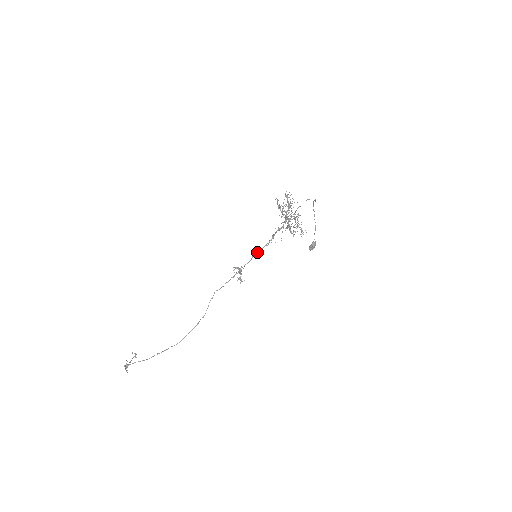
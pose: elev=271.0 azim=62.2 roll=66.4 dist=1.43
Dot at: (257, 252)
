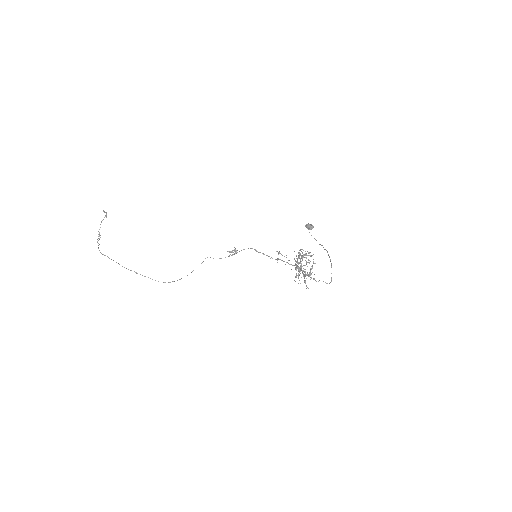
Dot at: (259, 252)
